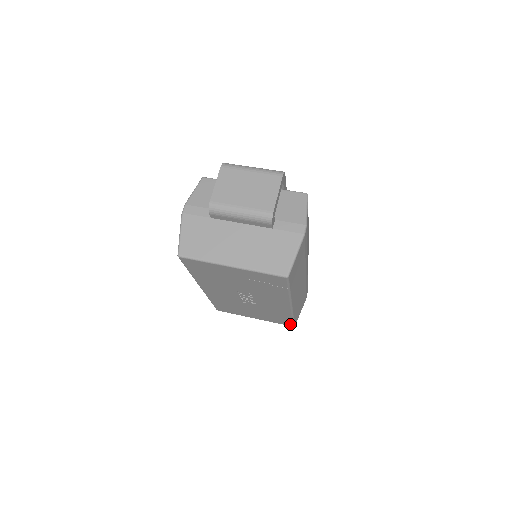
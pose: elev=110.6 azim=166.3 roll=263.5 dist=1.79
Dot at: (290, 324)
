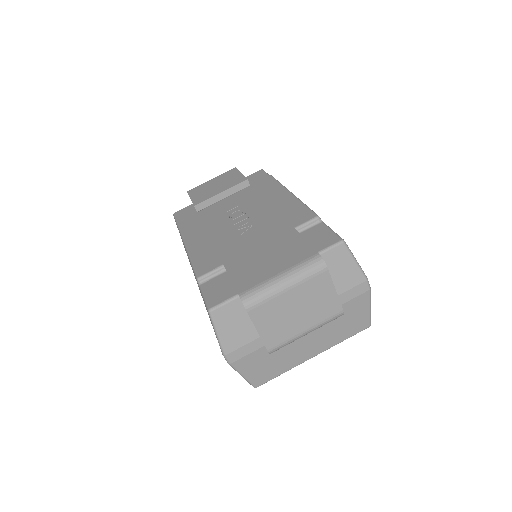
Dot at: occluded
